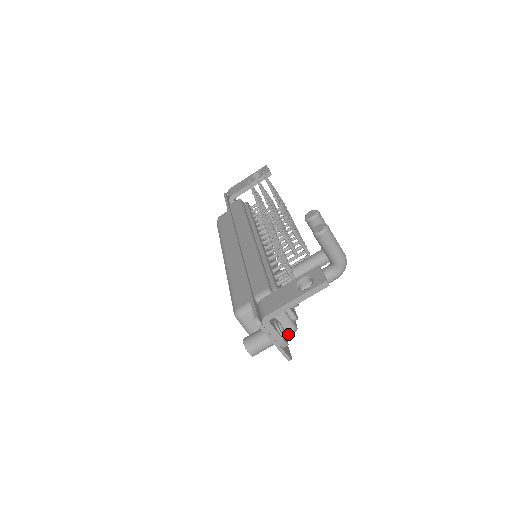
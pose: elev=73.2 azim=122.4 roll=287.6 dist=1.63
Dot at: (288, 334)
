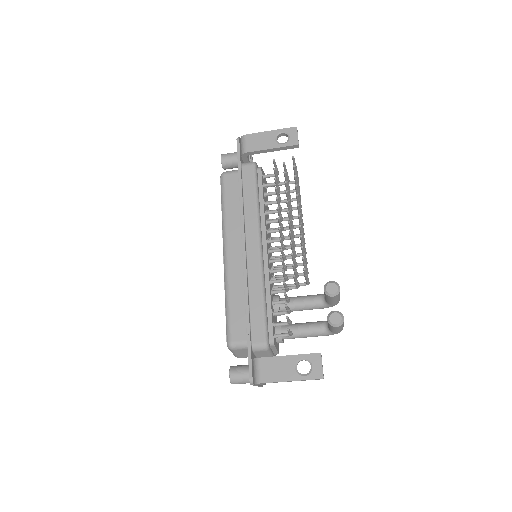
Dot at: occluded
